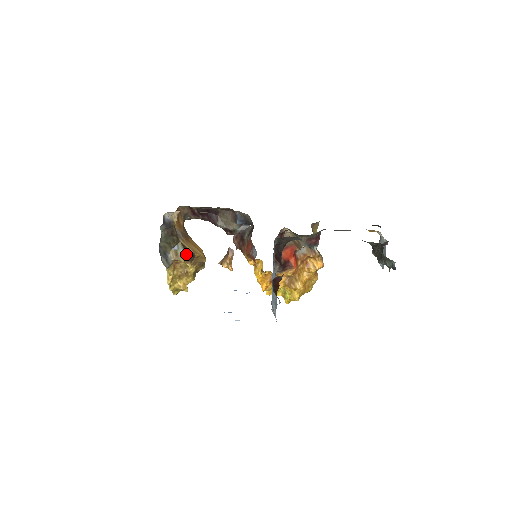
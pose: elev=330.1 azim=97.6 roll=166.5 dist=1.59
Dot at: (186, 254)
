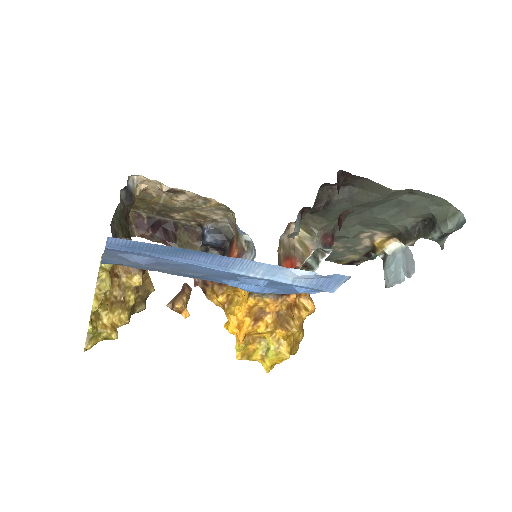
Dot at: occluded
